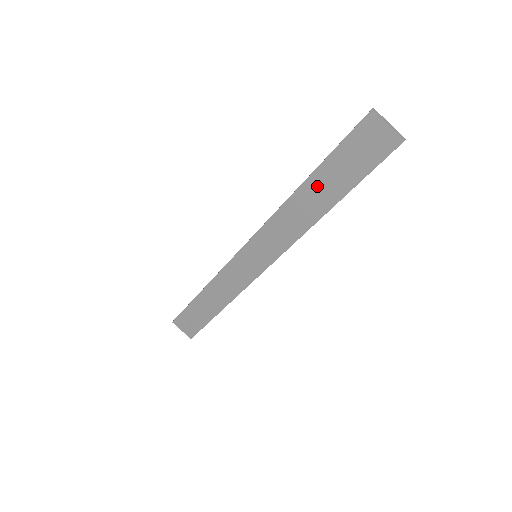
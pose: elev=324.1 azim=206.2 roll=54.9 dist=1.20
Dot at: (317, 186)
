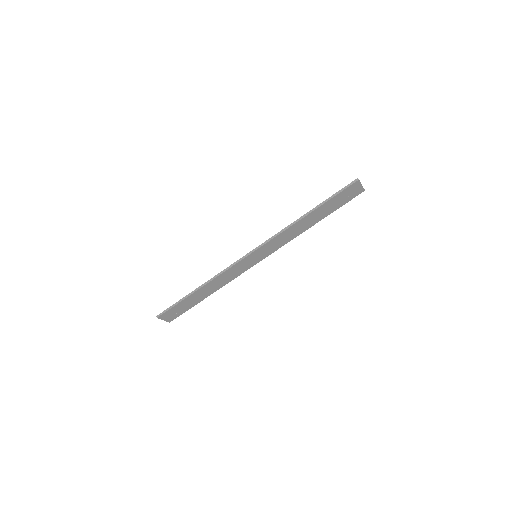
Dot at: (315, 214)
